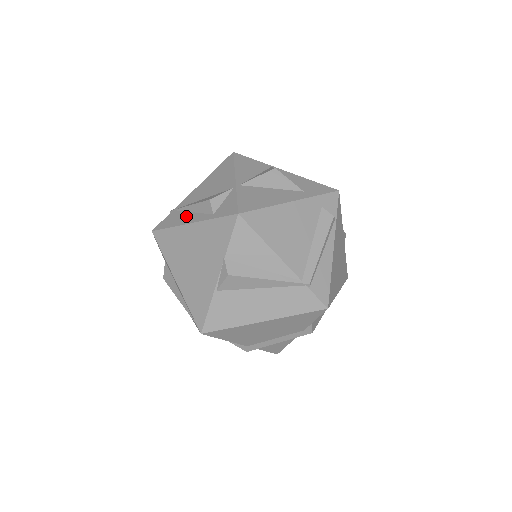
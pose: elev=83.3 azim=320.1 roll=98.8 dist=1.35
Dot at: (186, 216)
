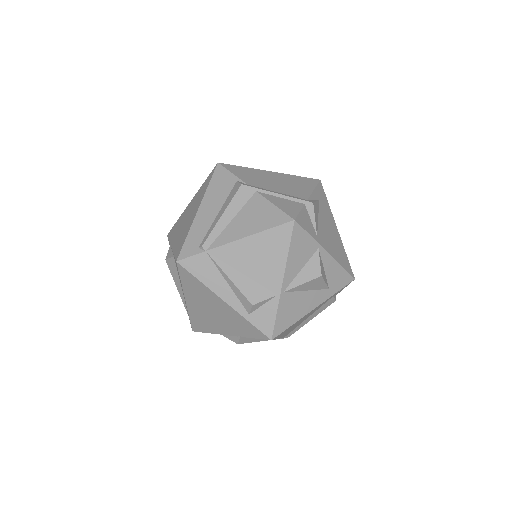
Dot at: (220, 283)
